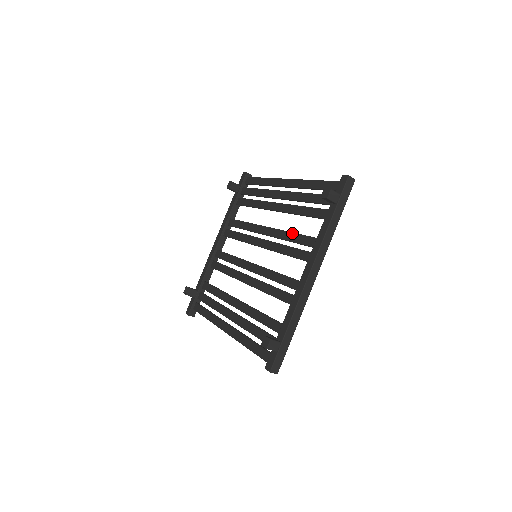
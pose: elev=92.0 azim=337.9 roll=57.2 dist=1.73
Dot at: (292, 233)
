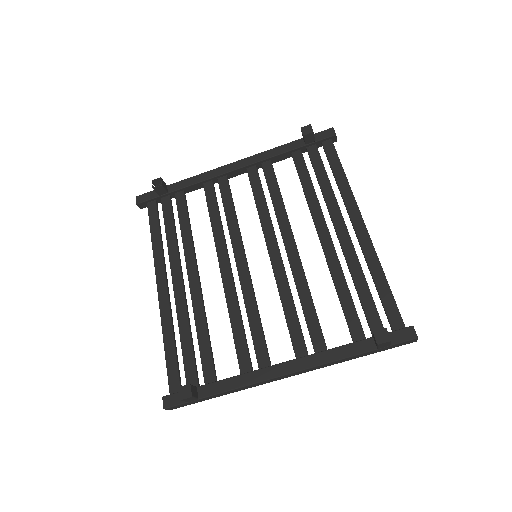
Dot at: (310, 297)
